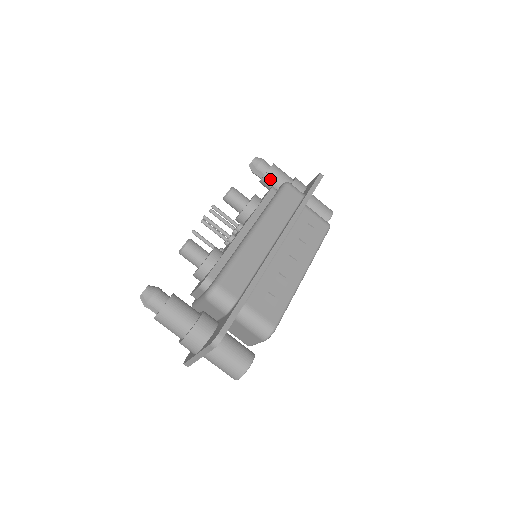
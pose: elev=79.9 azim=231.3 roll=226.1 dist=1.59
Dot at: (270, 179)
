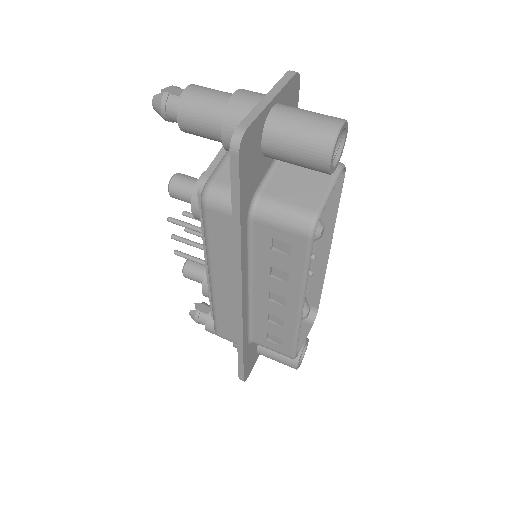
Dot at: occluded
